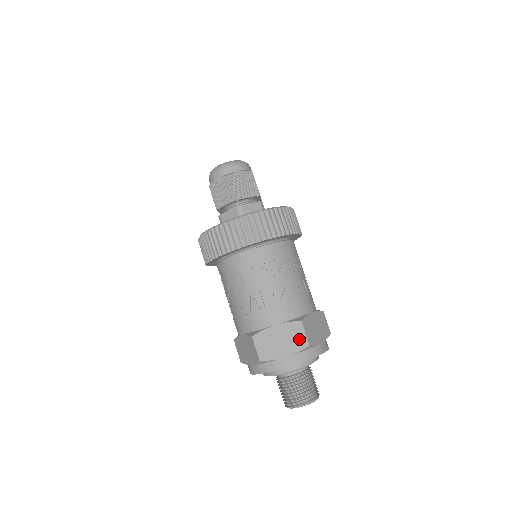
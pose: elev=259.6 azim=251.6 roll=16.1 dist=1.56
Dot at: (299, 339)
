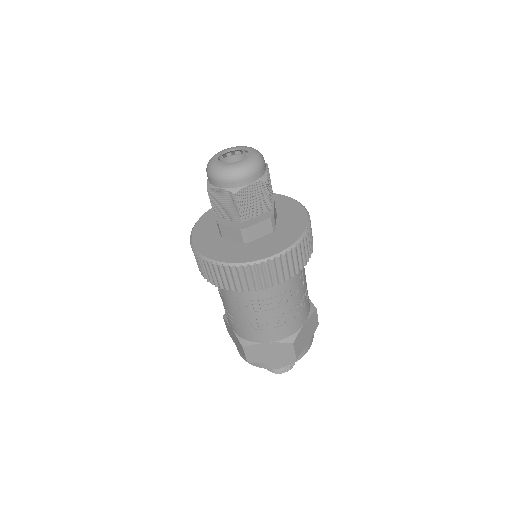
Dot at: (288, 354)
